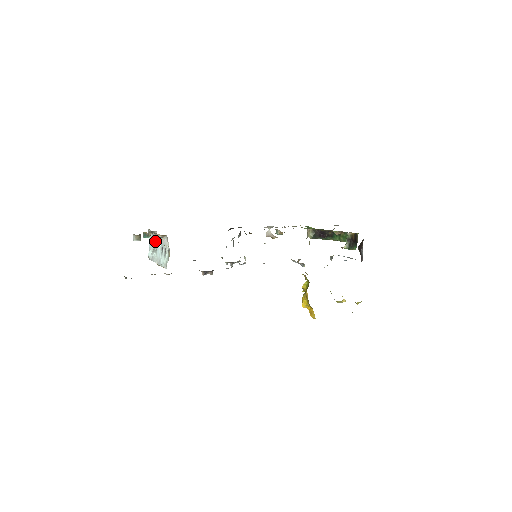
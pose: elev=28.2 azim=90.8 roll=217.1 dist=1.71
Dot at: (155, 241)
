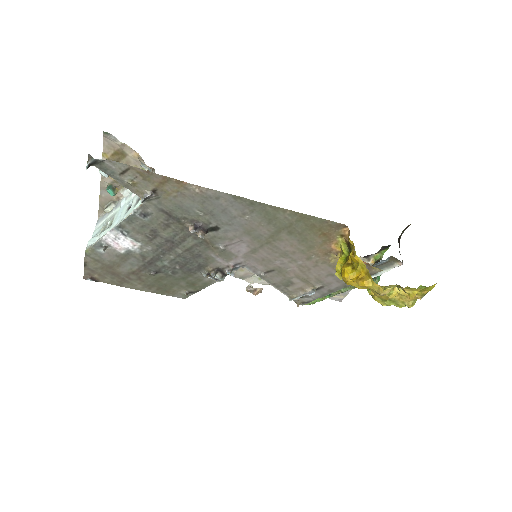
Dot at: (113, 215)
